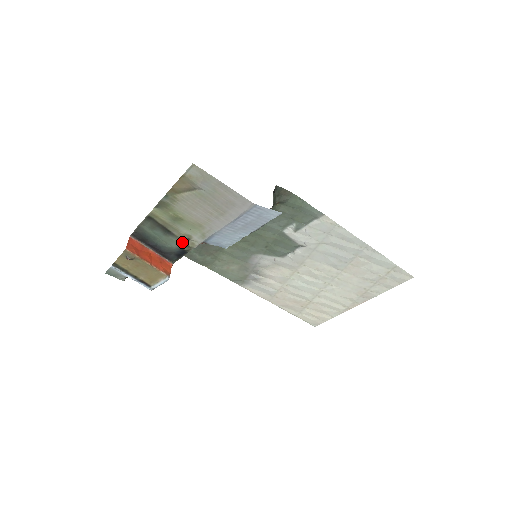
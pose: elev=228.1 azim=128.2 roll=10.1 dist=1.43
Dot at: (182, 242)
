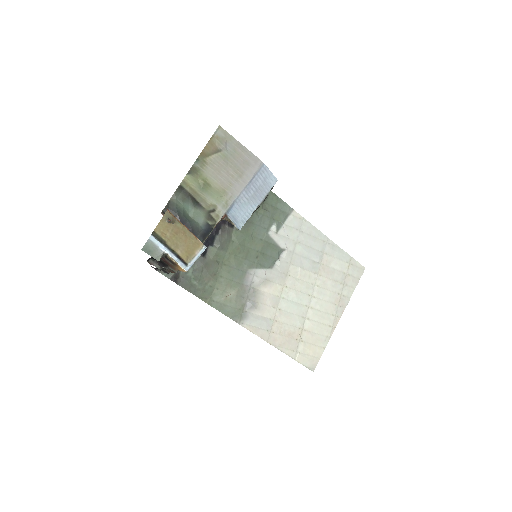
Dot at: (208, 215)
